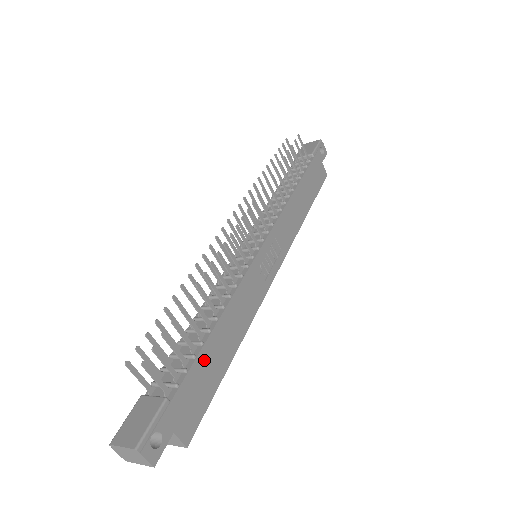
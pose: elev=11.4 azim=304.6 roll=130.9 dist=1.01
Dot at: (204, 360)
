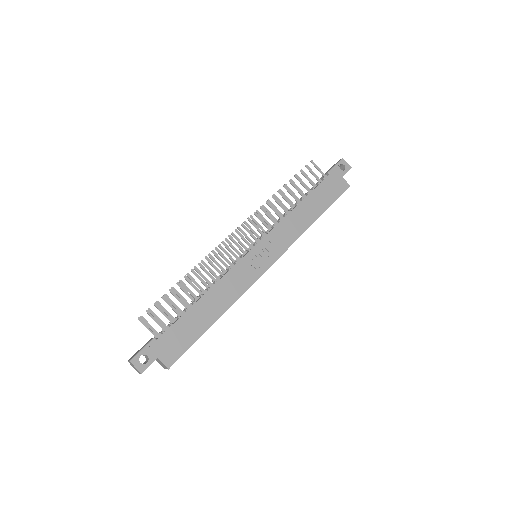
Dot at: (187, 320)
